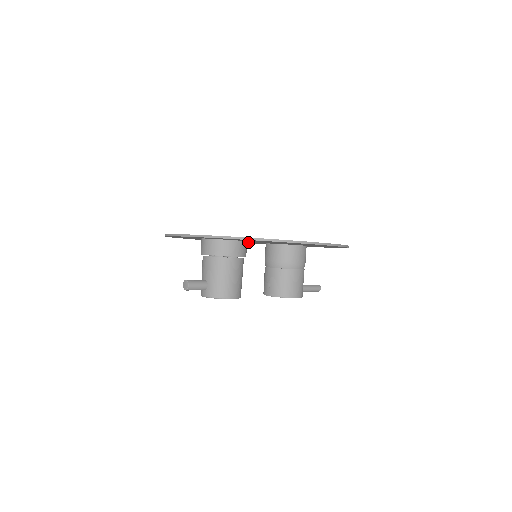
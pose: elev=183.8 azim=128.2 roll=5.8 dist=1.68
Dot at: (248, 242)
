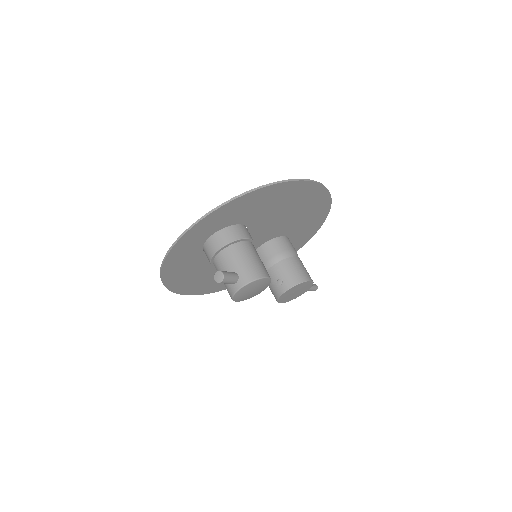
Dot at: occluded
